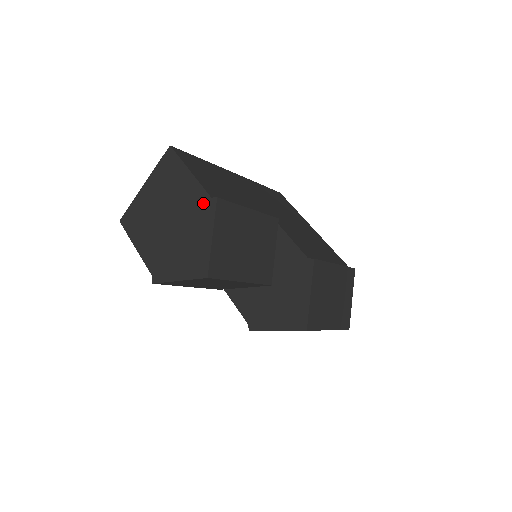
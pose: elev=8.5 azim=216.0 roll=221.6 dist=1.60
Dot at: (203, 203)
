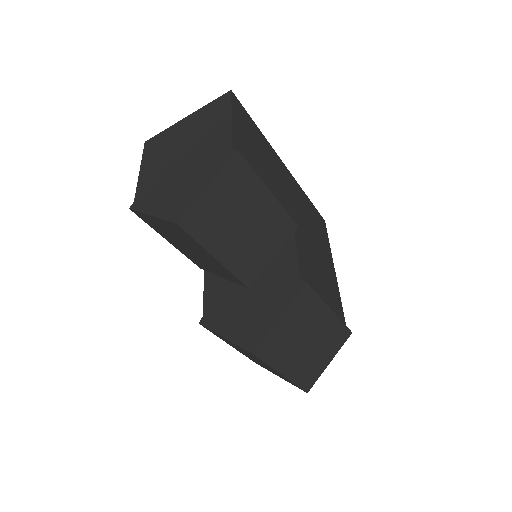
Dot at: (222, 151)
